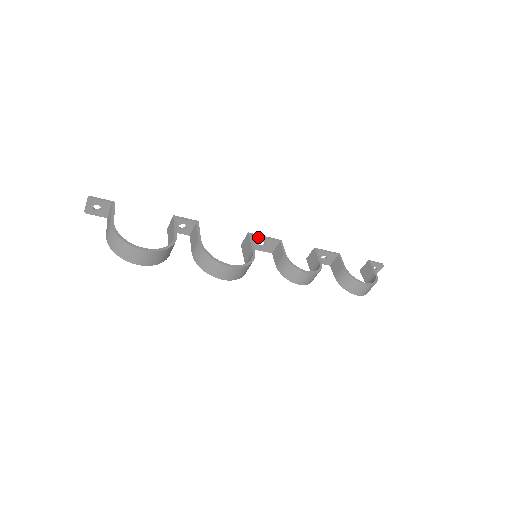
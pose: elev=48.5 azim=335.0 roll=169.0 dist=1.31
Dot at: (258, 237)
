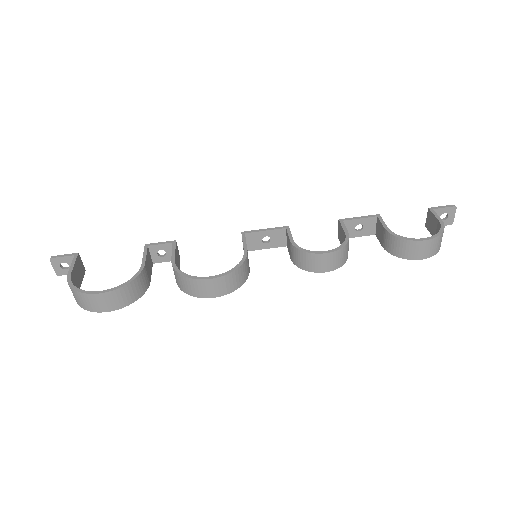
Dot at: (256, 233)
